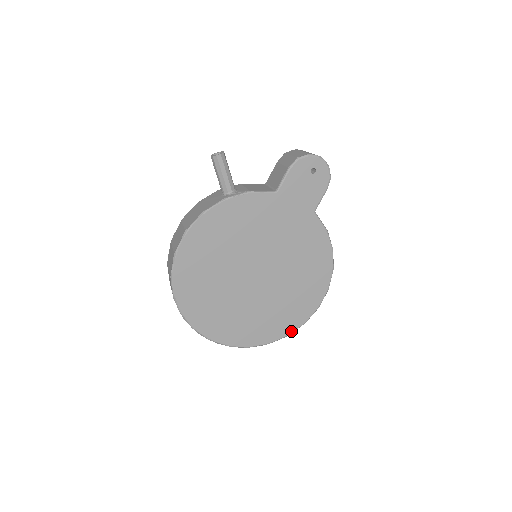
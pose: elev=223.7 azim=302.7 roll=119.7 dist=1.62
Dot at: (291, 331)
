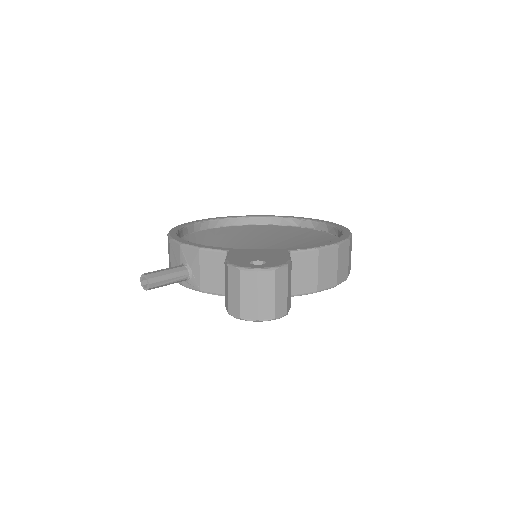
Dot at: occluded
